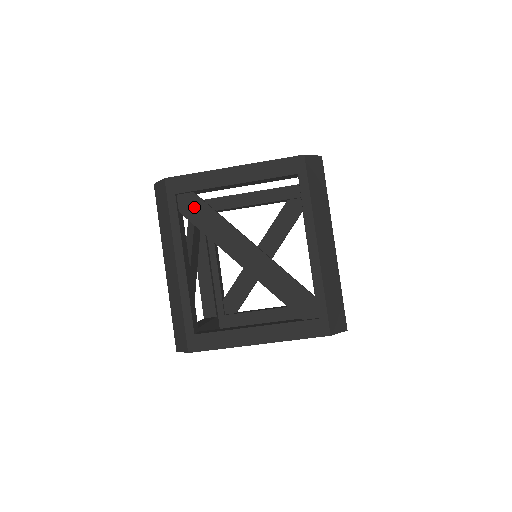
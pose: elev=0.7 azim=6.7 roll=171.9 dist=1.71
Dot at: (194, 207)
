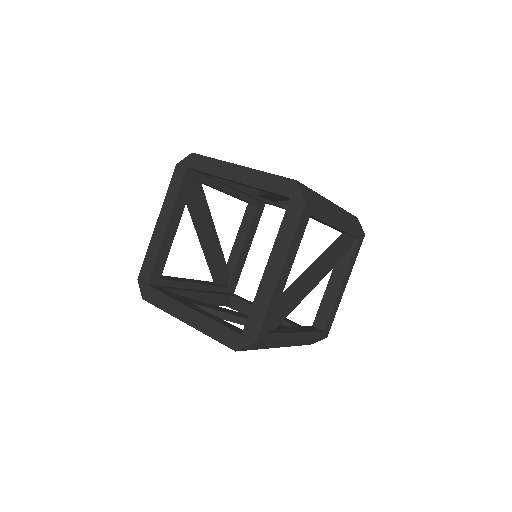
Dot at: (277, 317)
